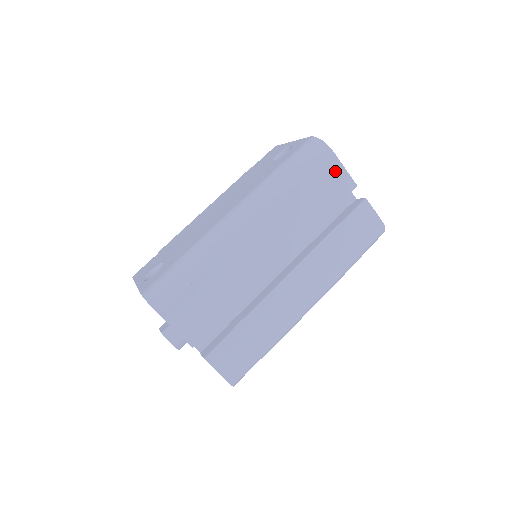
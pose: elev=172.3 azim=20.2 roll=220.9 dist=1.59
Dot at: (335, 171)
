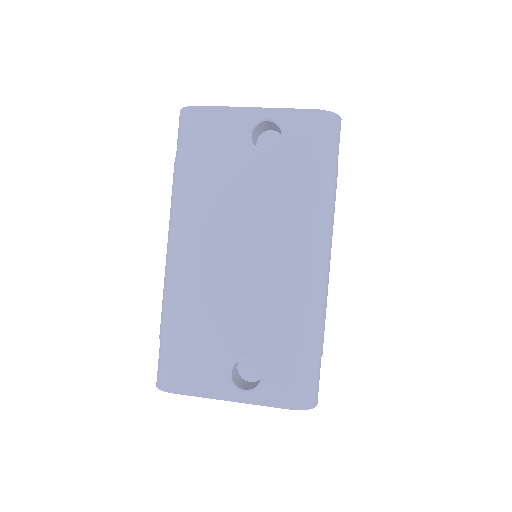
Dot at: occluded
